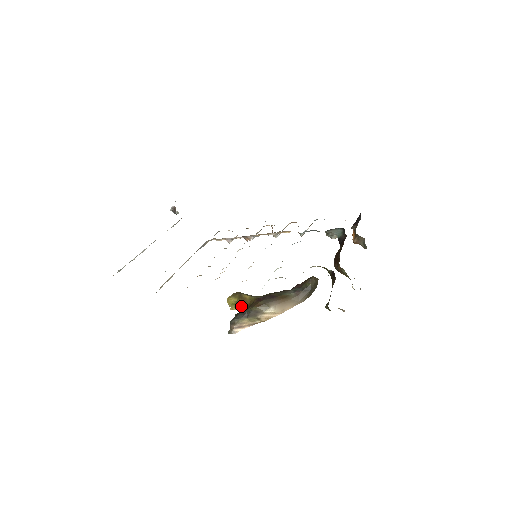
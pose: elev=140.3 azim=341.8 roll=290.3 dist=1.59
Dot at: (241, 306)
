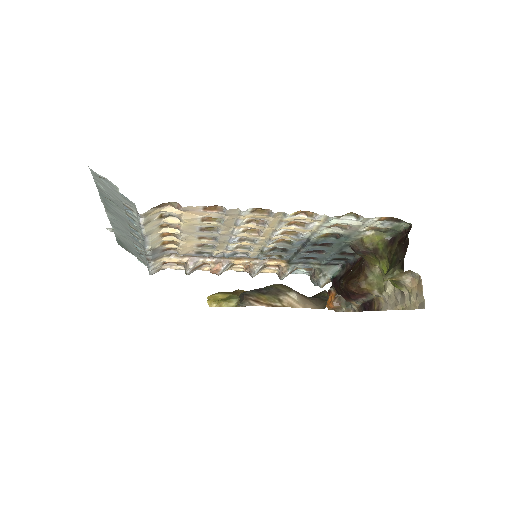
Dot at: (239, 299)
